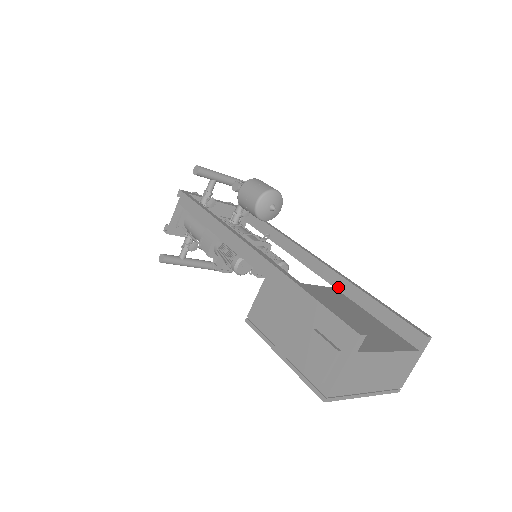
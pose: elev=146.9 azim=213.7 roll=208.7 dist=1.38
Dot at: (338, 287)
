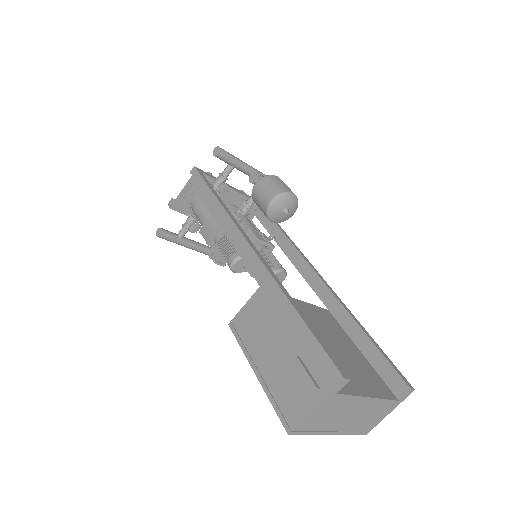
Dot at: (332, 310)
